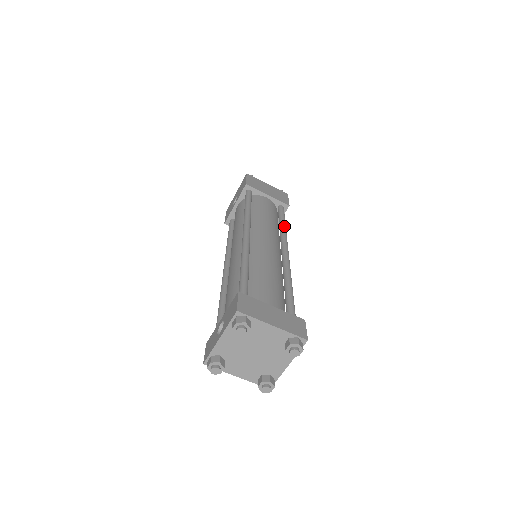
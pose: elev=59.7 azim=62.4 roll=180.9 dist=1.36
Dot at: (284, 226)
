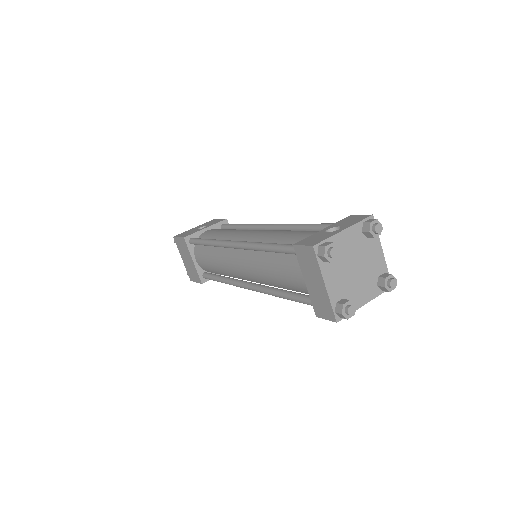
Dot at: occluded
